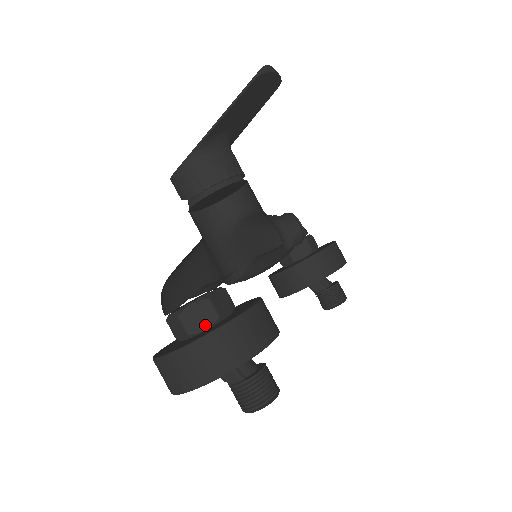
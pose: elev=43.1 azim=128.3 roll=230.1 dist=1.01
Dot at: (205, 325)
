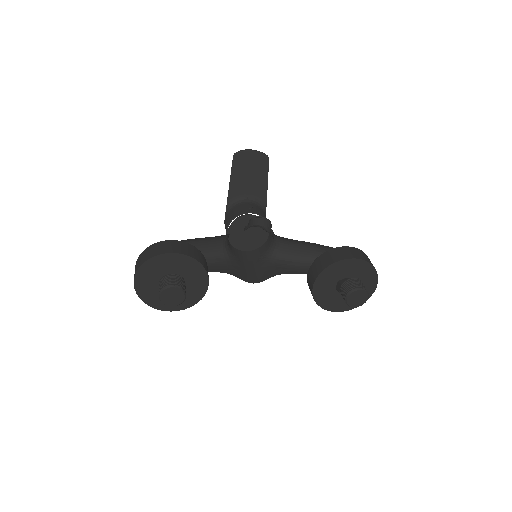
Dot at: occluded
